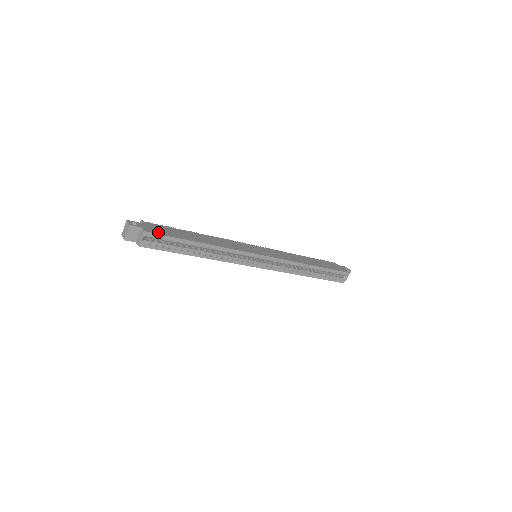
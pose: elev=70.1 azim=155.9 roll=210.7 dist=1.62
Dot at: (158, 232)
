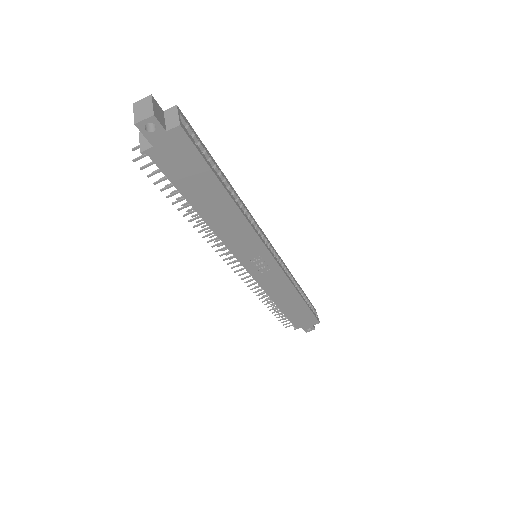
Dot at: occluded
